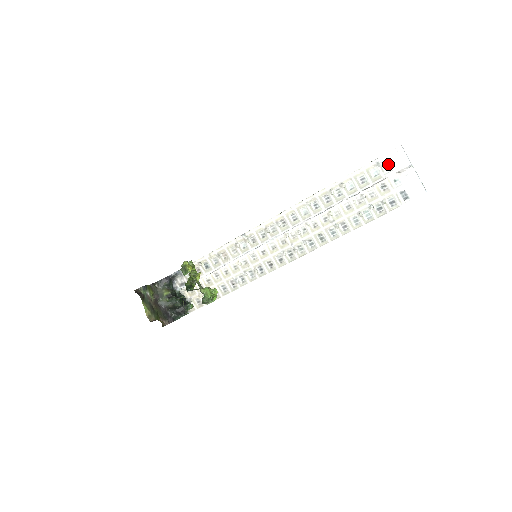
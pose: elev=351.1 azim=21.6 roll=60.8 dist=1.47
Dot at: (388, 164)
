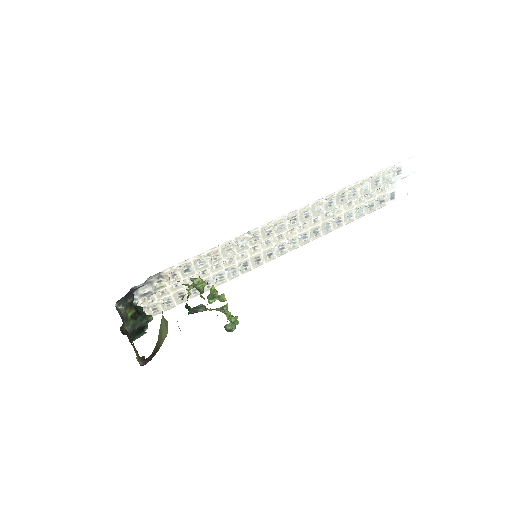
Dot at: (400, 170)
